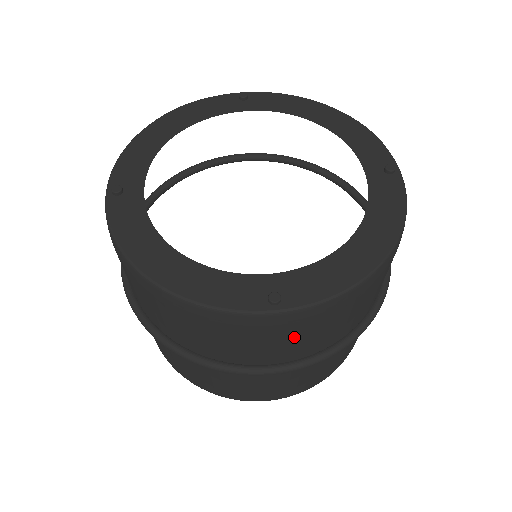
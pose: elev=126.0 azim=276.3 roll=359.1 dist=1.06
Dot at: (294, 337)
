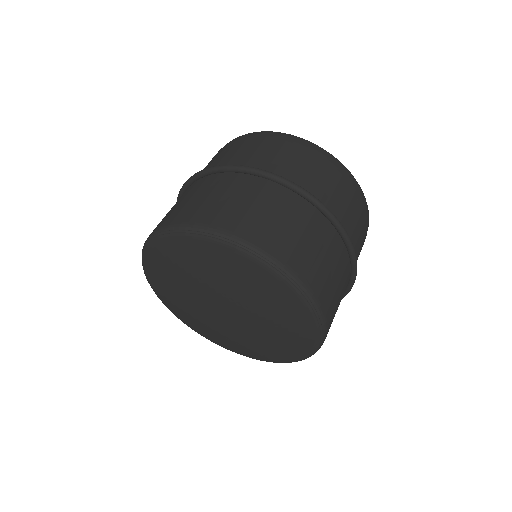
Dot at: (250, 147)
